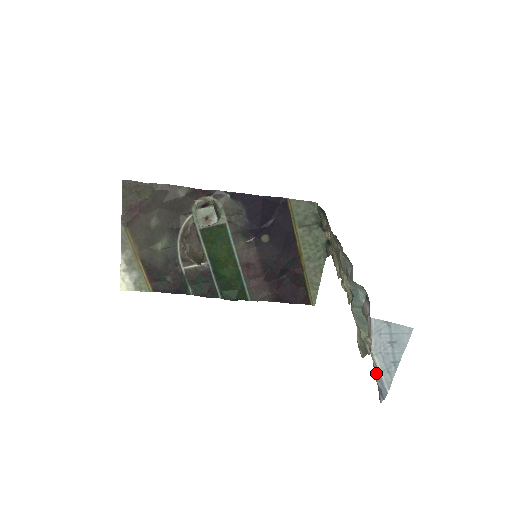
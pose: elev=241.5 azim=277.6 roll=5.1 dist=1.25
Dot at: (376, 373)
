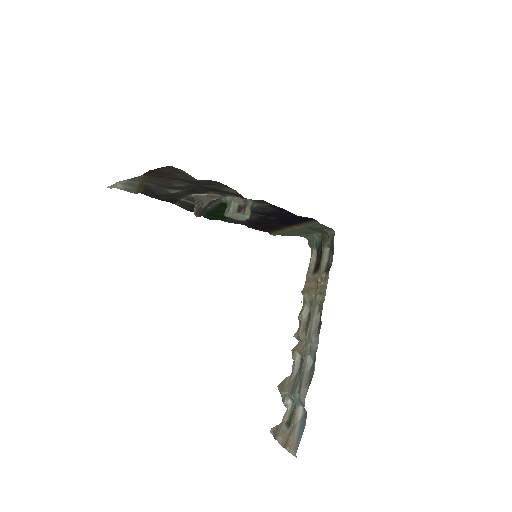
Dot at: (279, 442)
